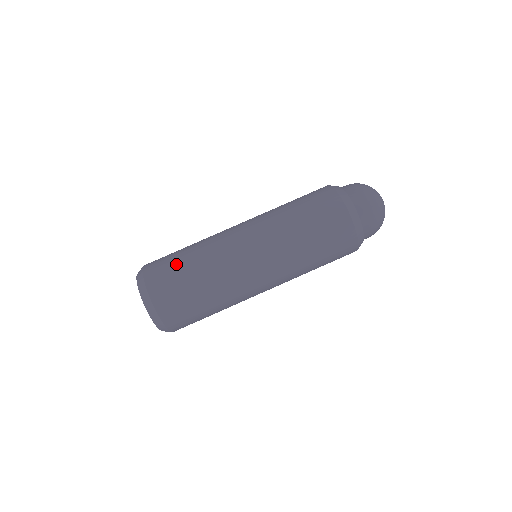
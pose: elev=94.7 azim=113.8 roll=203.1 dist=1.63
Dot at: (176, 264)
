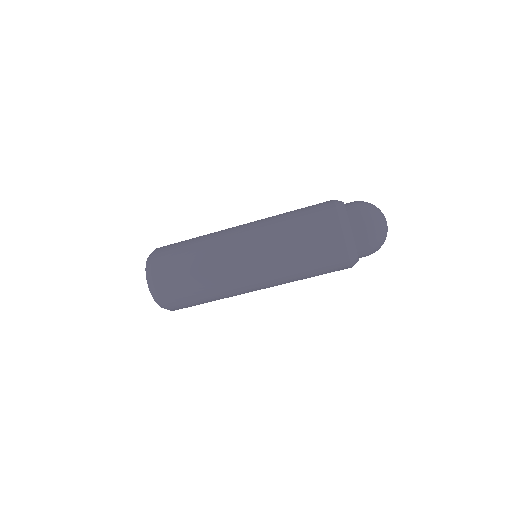
Dot at: (184, 281)
